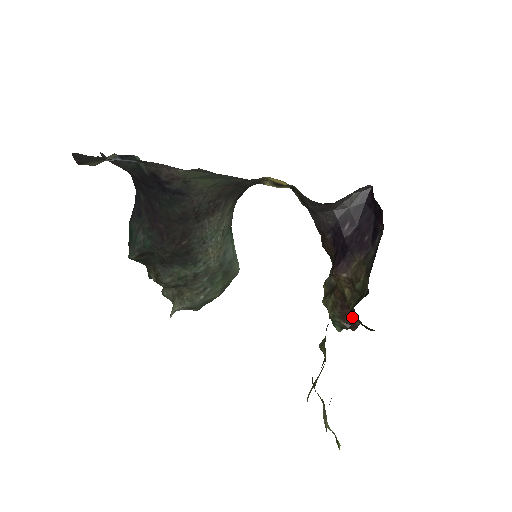
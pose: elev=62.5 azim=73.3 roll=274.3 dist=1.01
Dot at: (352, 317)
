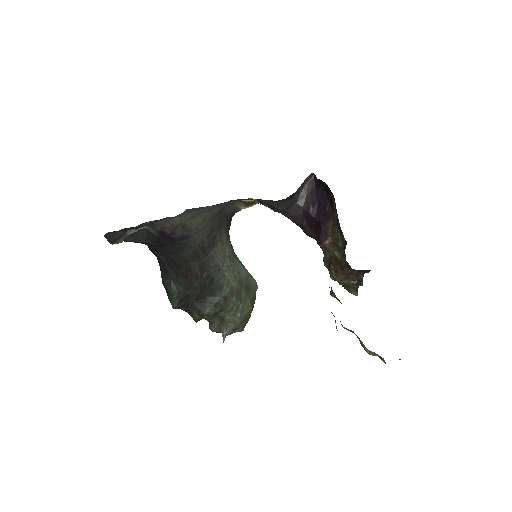
Dot at: (353, 273)
